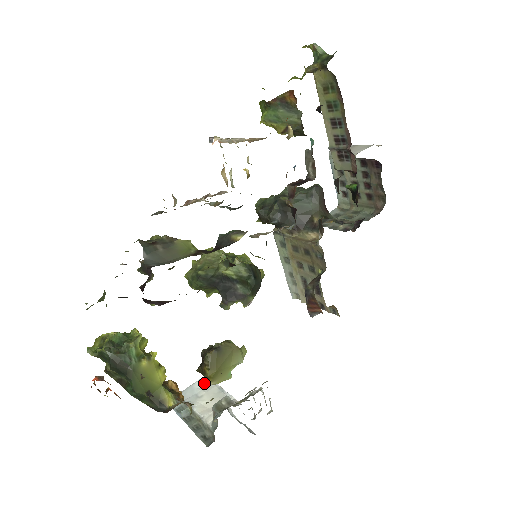
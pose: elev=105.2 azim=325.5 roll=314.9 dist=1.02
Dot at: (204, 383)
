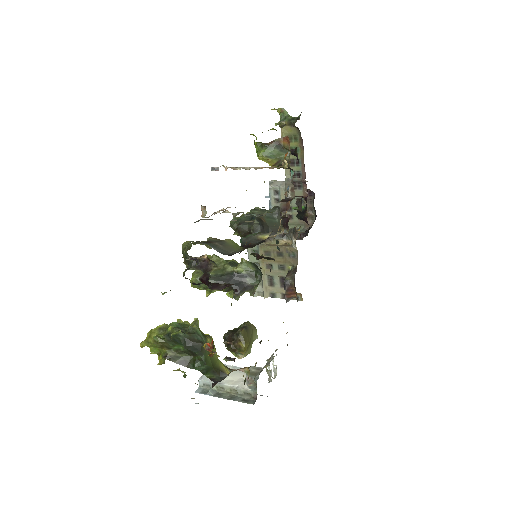
Dot at: occluded
